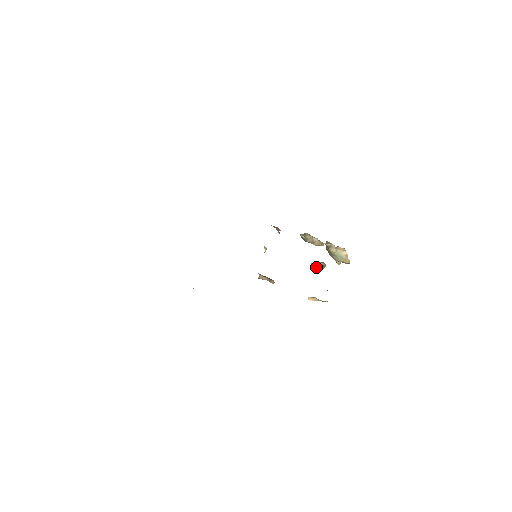
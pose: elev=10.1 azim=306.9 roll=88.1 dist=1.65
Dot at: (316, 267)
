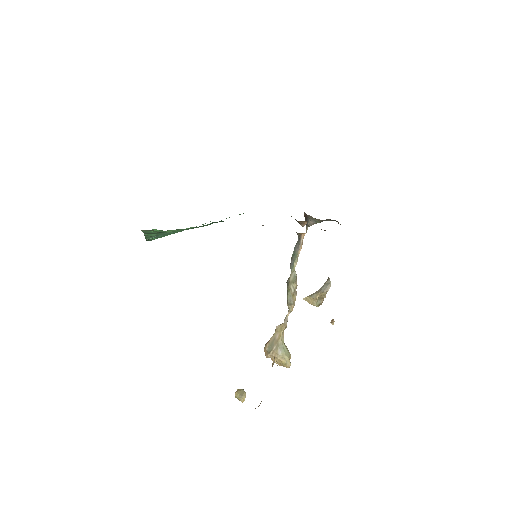
Dot at: (329, 285)
